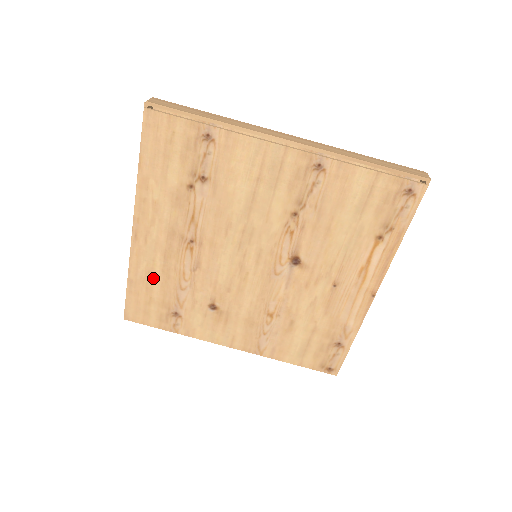
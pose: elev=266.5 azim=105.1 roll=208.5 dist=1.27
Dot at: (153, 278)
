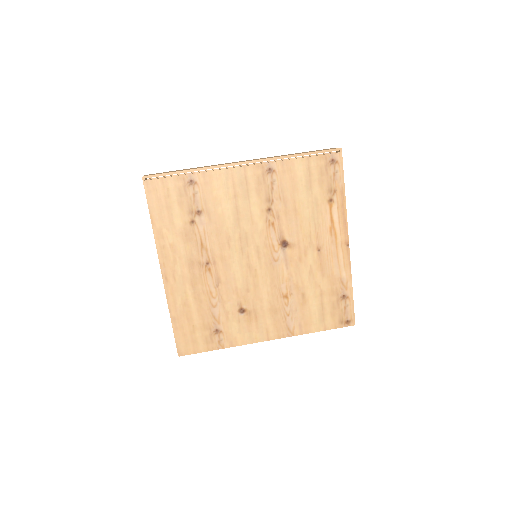
Dot at: (190, 308)
